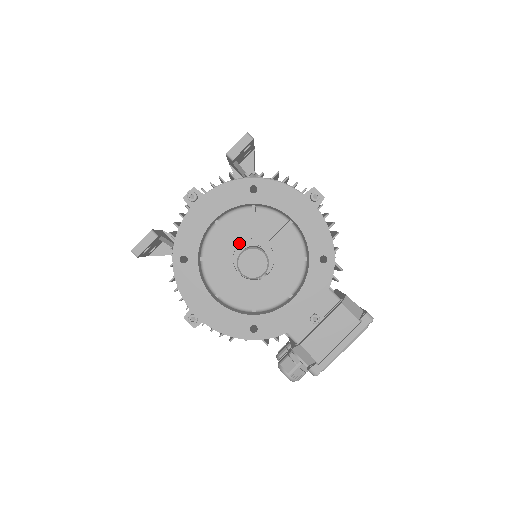
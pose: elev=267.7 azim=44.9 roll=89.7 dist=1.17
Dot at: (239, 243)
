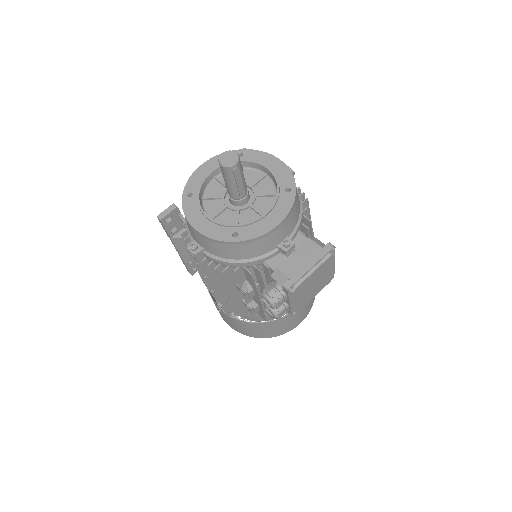
Dot at: occluded
